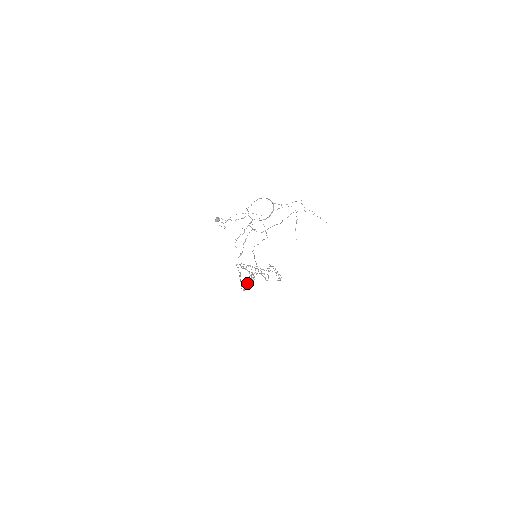
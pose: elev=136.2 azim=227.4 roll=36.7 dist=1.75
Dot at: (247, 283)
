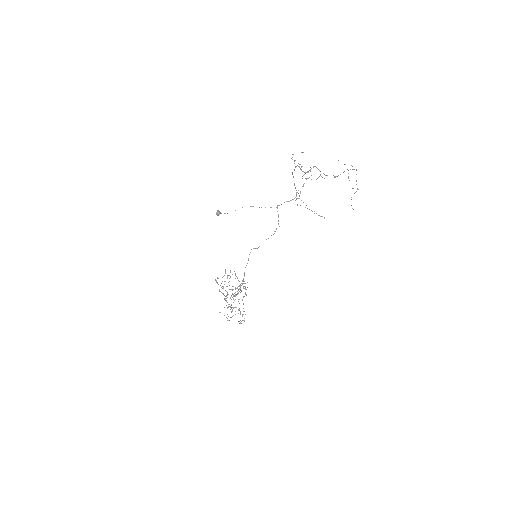
Dot at: (238, 290)
